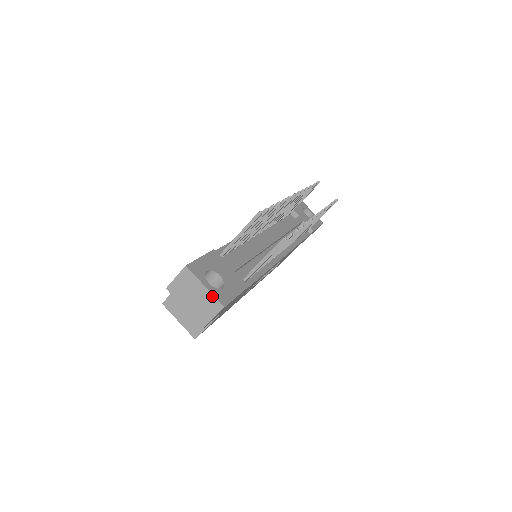
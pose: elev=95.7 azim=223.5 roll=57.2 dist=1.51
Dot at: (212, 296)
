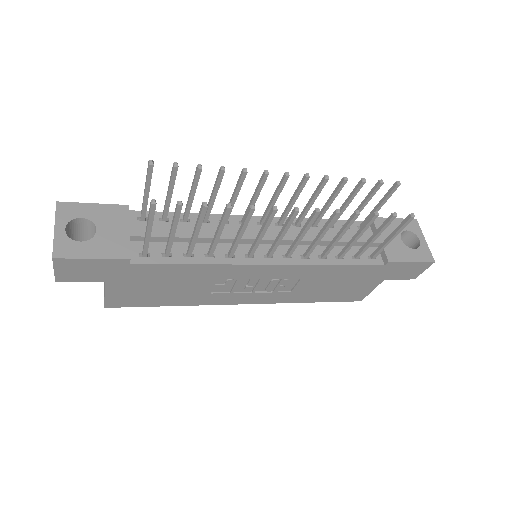
Dot at: (53, 242)
